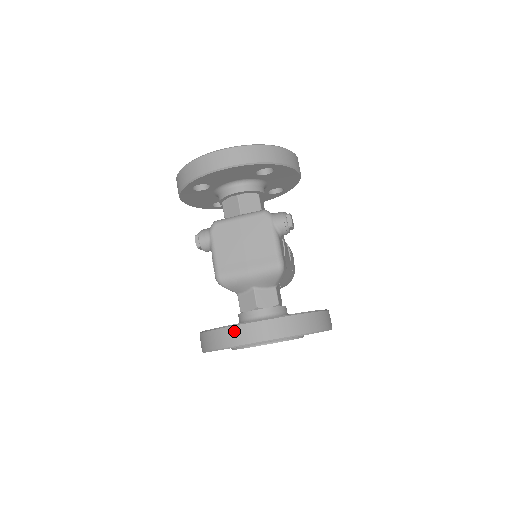
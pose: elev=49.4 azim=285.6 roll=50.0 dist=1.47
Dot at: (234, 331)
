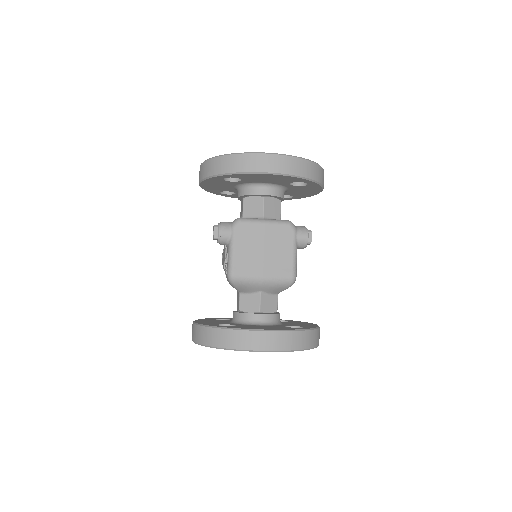
Dot at: (248, 336)
